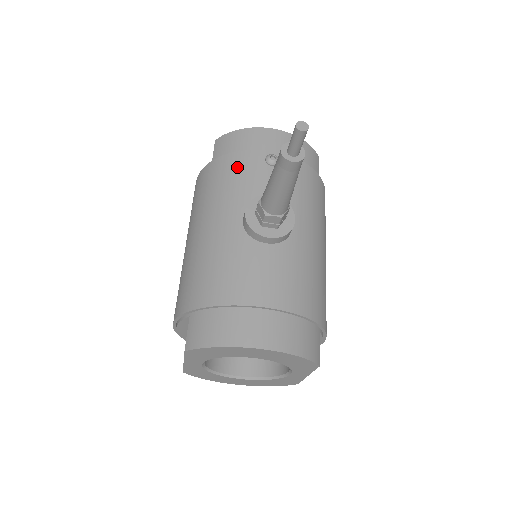
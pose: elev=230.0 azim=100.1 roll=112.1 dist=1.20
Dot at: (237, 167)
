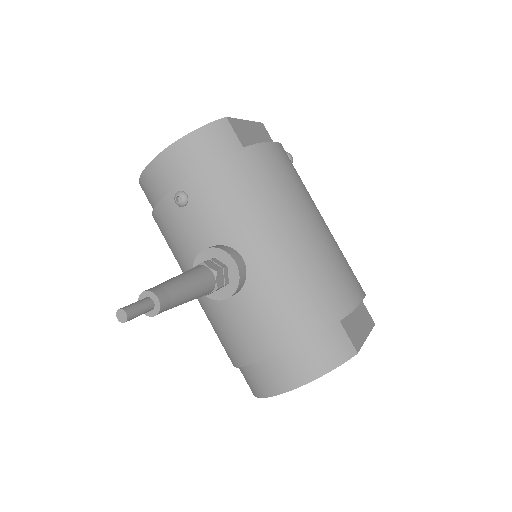
Dot at: (166, 225)
